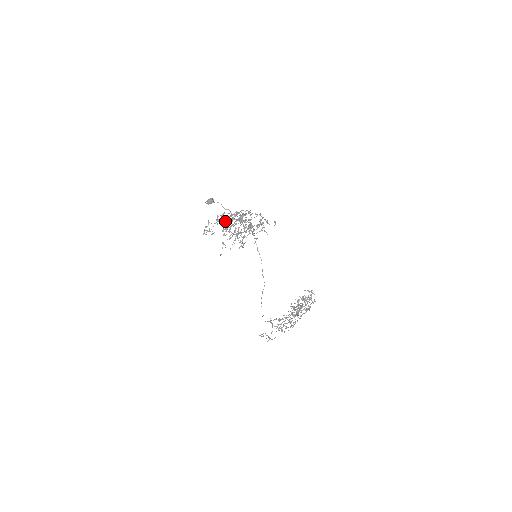
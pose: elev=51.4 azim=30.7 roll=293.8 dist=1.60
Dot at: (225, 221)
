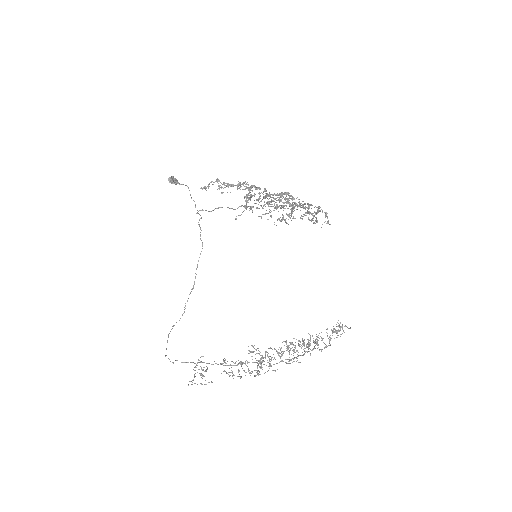
Dot at: (251, 188)
